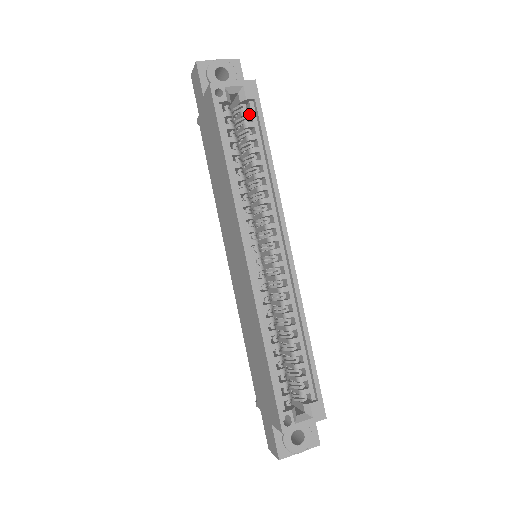
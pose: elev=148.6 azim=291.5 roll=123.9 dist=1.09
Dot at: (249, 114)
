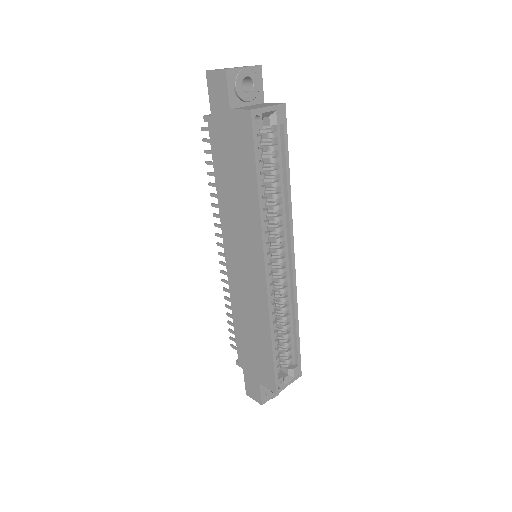
Dot at: (275, 137)
